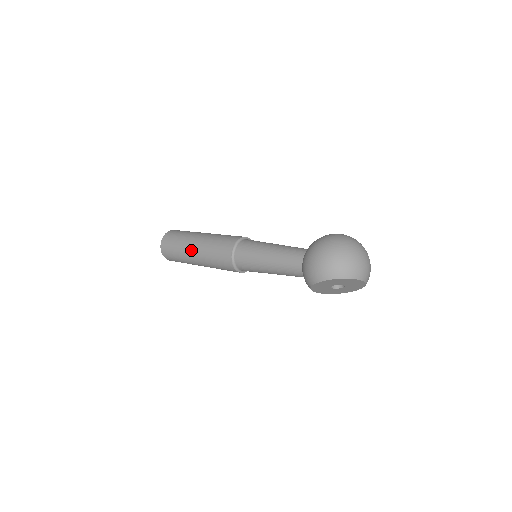
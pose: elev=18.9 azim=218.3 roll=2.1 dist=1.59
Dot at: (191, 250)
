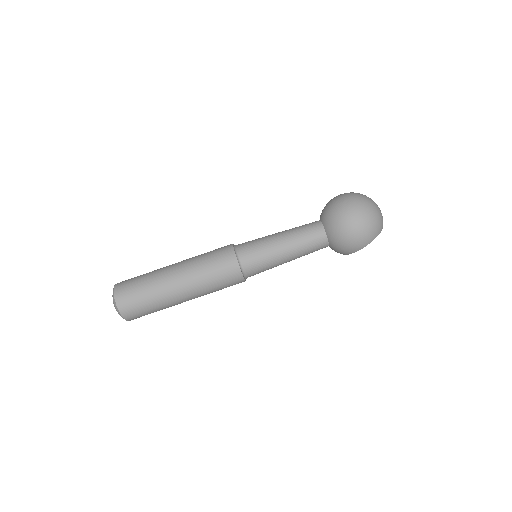
Dot at: (178, 295)
